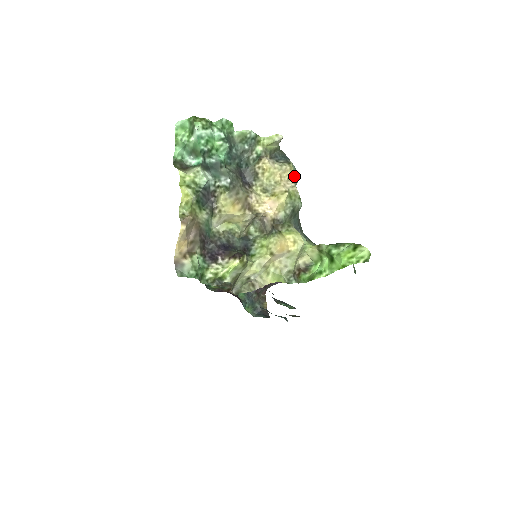
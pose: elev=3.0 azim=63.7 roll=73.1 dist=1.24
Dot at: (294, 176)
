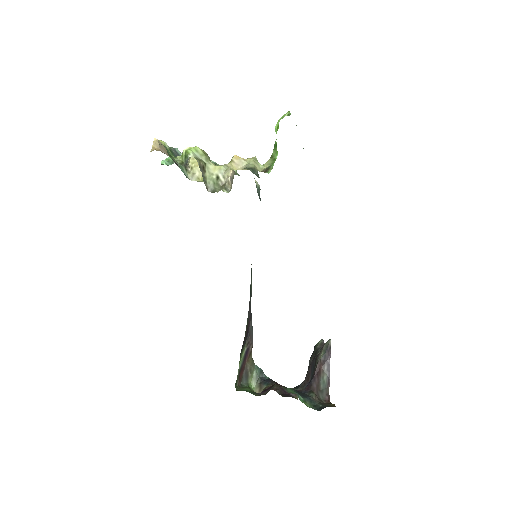
Dot at: occluded
